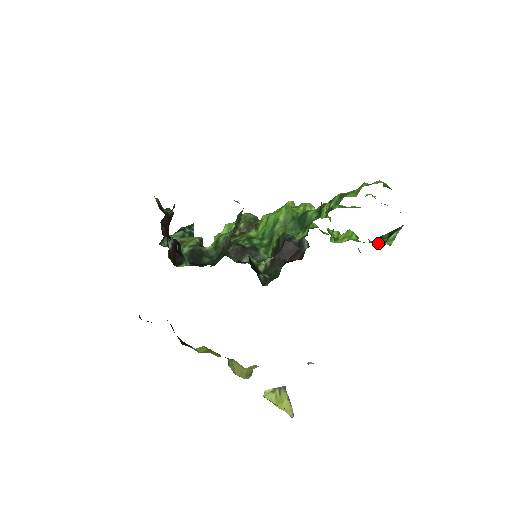
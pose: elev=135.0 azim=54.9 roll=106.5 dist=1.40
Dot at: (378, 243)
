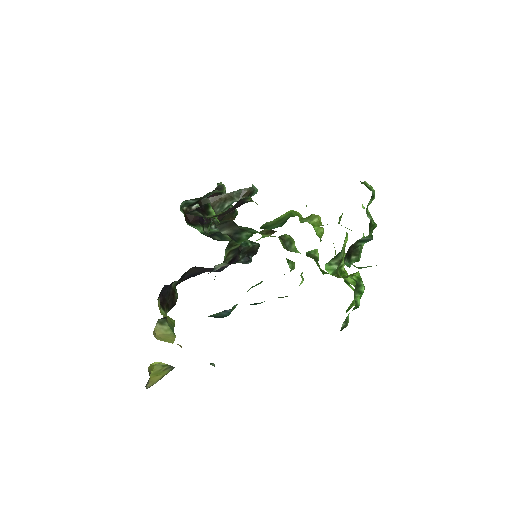
Dot at: occluded
